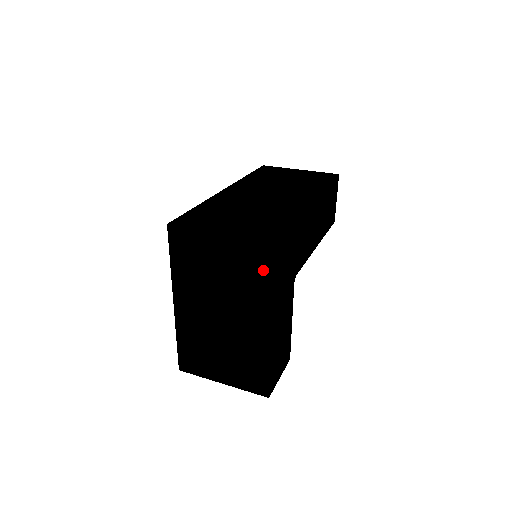
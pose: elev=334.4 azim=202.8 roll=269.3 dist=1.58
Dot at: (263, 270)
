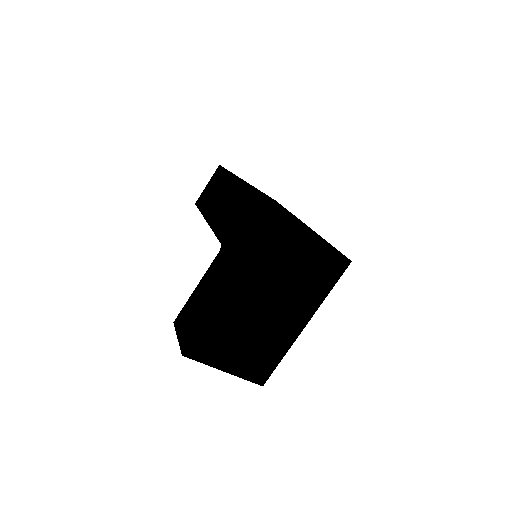
Dot at: (331, 279)
